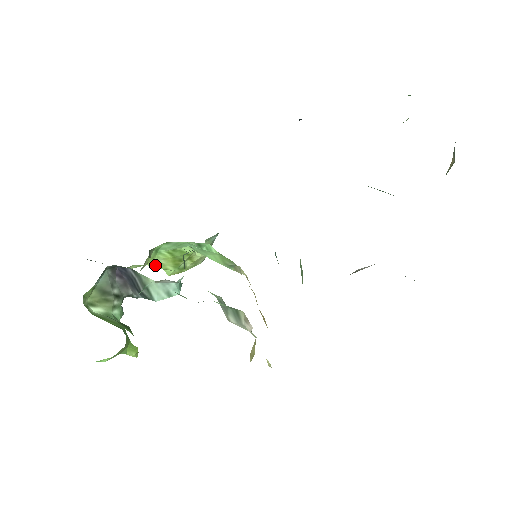
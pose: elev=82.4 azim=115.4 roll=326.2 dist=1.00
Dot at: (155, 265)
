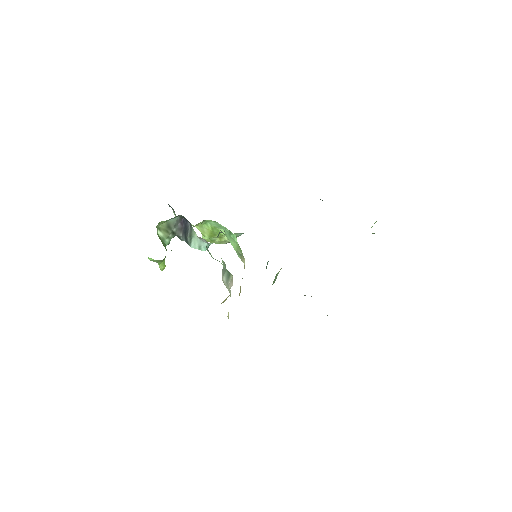
Dot at: (200, 229)
